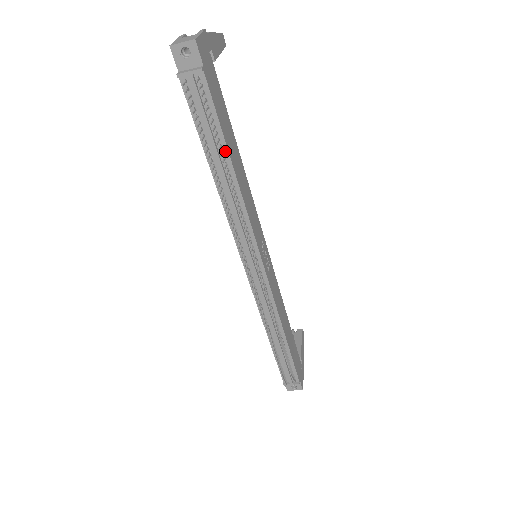
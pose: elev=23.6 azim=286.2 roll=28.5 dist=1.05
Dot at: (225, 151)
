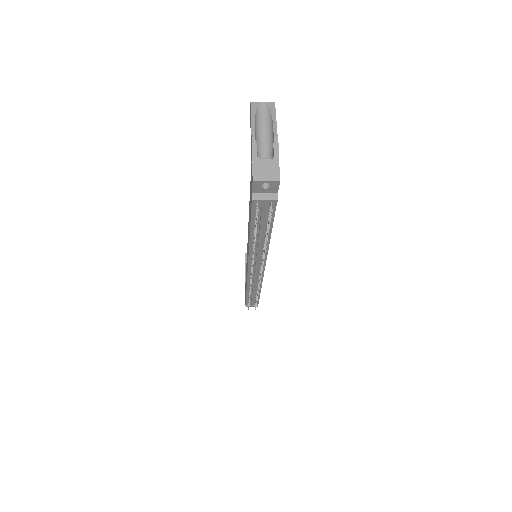
Dot at: (269, 229)
